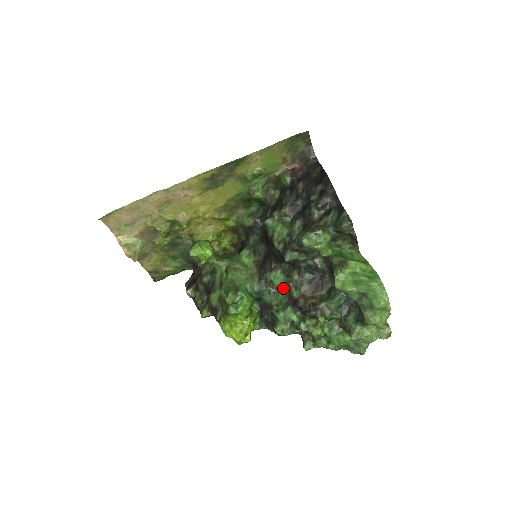
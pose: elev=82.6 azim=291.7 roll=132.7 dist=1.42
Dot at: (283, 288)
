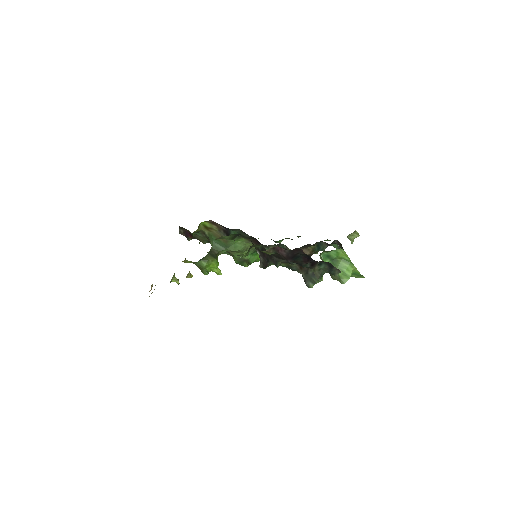
Dot at: occluded
